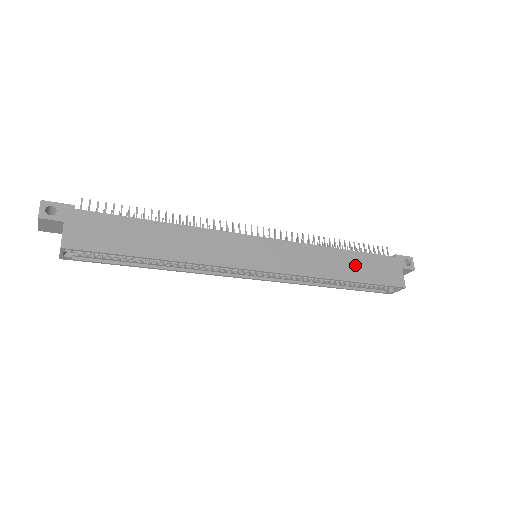
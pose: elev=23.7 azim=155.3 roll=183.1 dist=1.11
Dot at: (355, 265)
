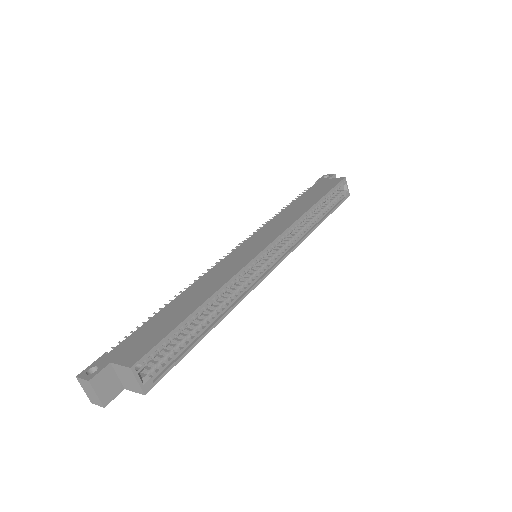
Dot at: (307, 200)
